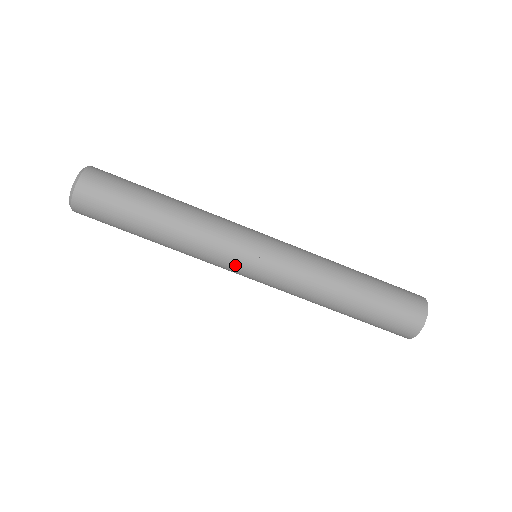
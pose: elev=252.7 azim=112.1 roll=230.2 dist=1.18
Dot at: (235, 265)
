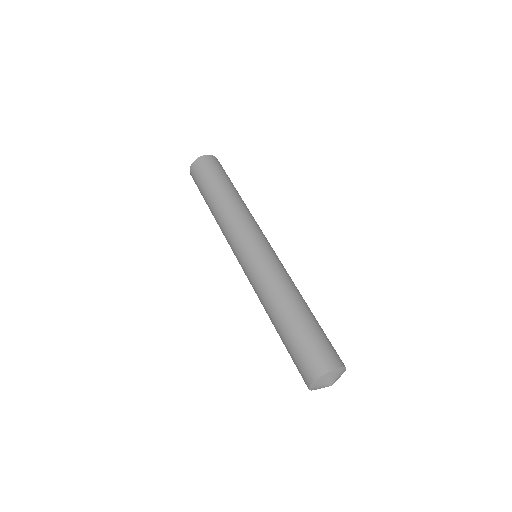
Dot at: (244, 238)
